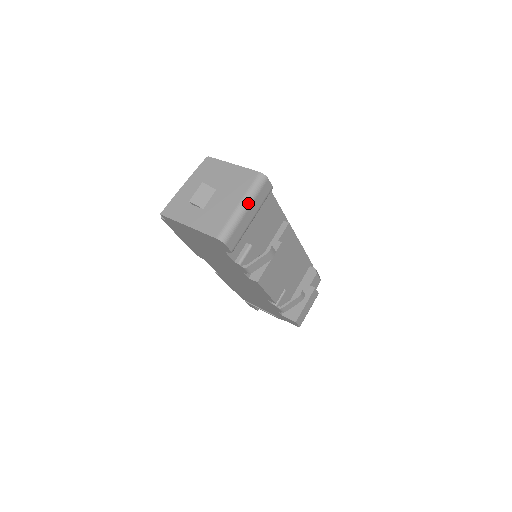
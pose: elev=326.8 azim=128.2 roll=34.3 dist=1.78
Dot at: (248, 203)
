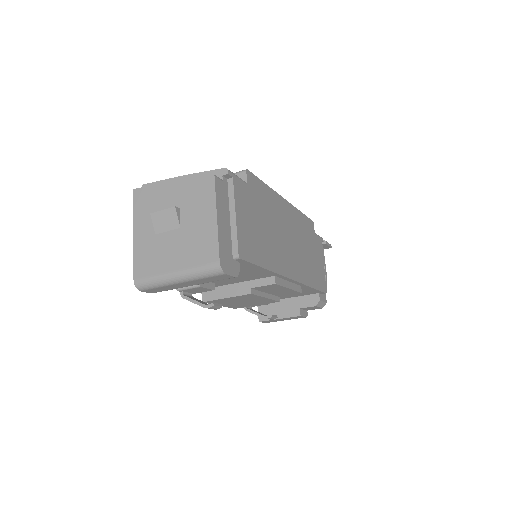
Dot at: (185, 279)
